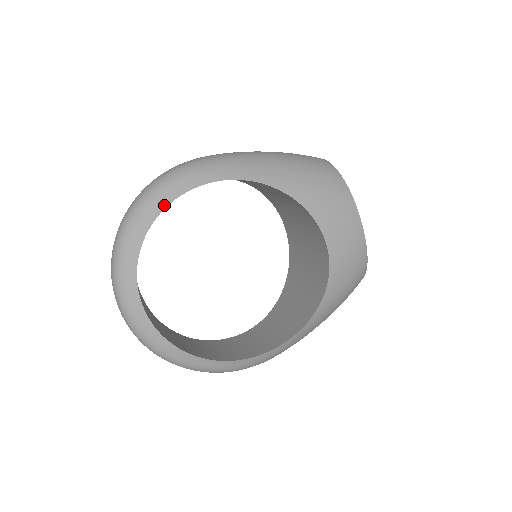
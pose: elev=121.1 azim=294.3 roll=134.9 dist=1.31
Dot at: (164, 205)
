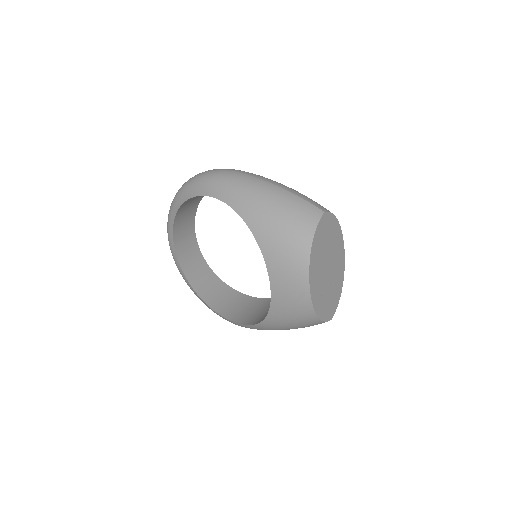
Dot at: (188, 197)
